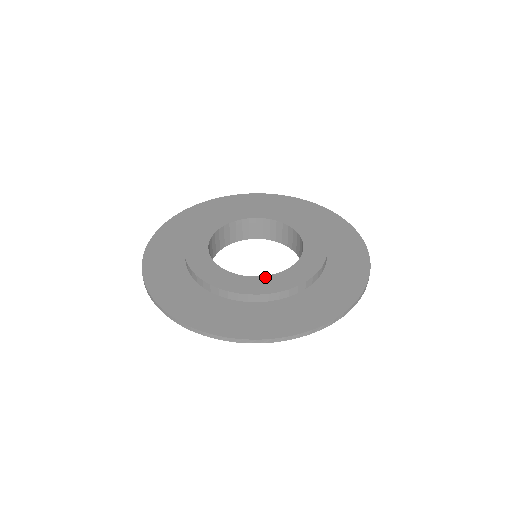
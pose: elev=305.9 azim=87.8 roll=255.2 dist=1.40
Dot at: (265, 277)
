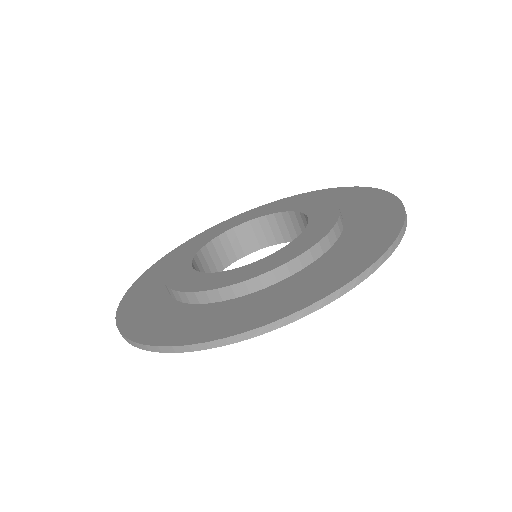
Dot at: (308, 227)
